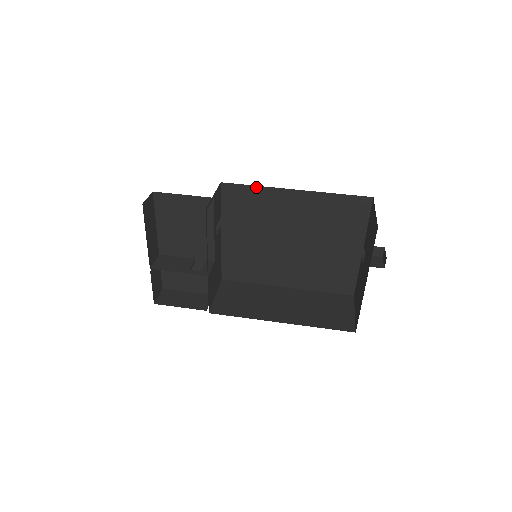
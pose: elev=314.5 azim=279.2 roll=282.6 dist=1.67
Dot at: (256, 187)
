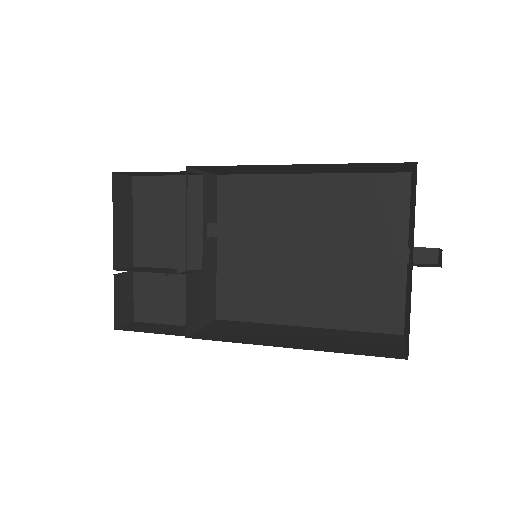
Dot at: (259, 176)
